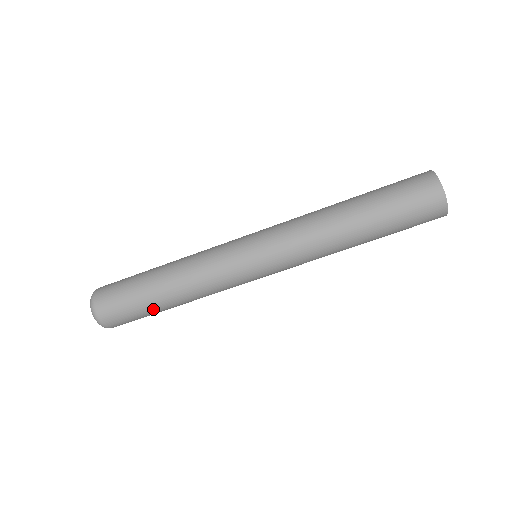
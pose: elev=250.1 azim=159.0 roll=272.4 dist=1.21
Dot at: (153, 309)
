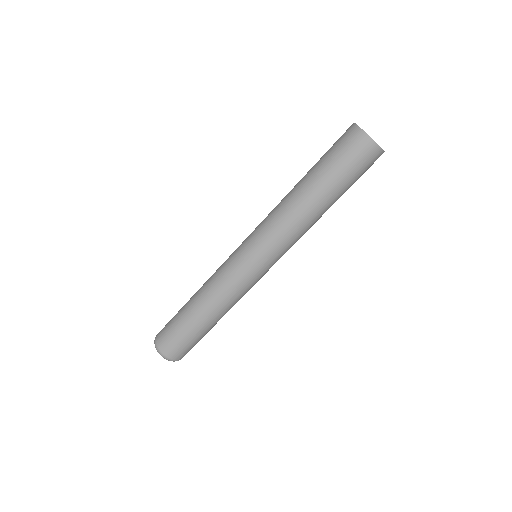
Dot at: occluded
